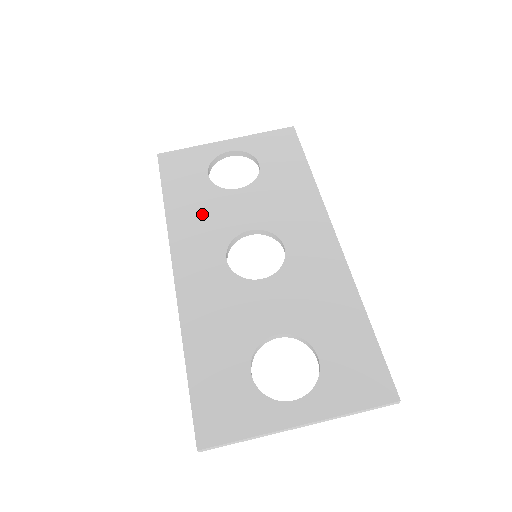
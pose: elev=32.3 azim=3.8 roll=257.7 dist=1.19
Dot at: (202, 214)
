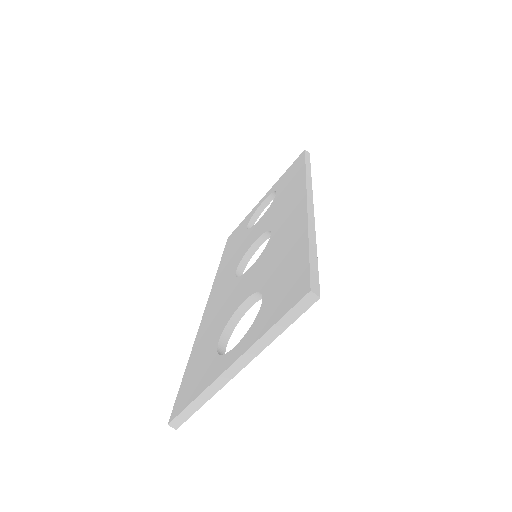
Dot at: (235, 253)
